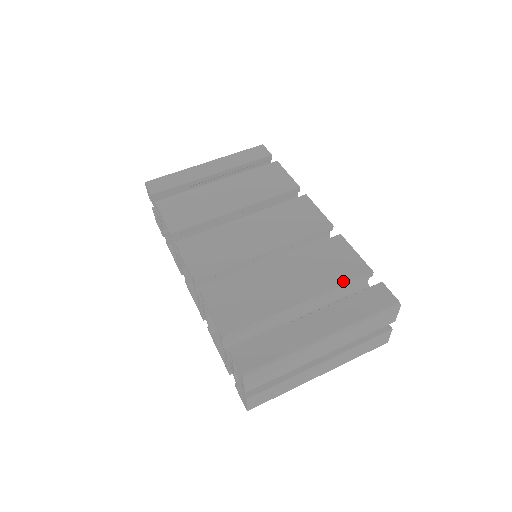
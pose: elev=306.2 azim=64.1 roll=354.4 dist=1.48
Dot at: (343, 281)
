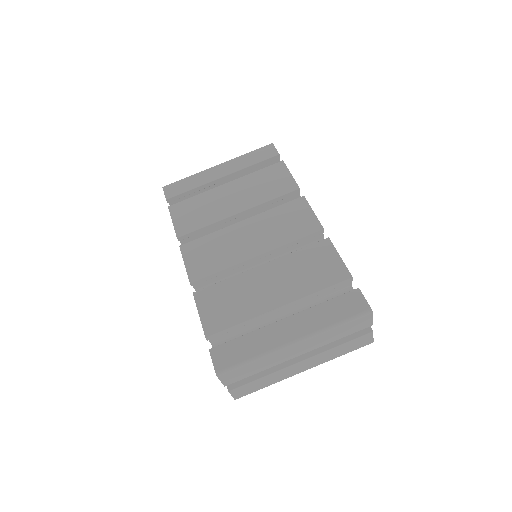
Dot at: (321, 286)
